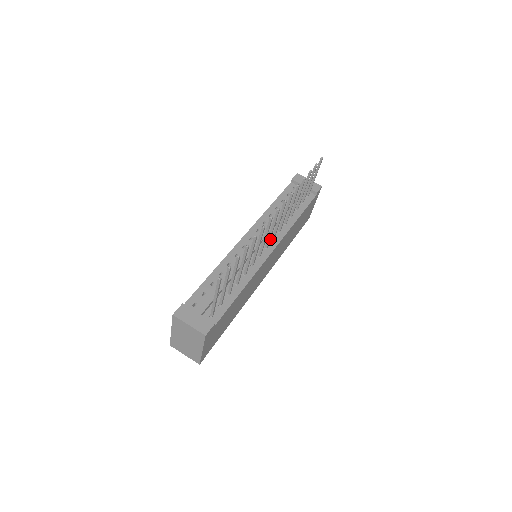
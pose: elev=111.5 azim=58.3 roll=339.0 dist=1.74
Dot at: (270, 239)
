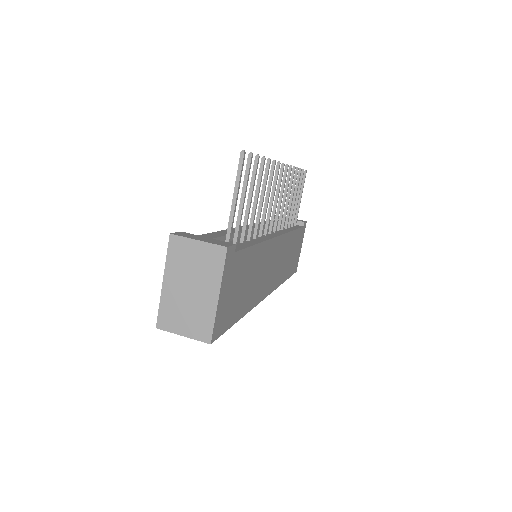
Dot at: occluded
